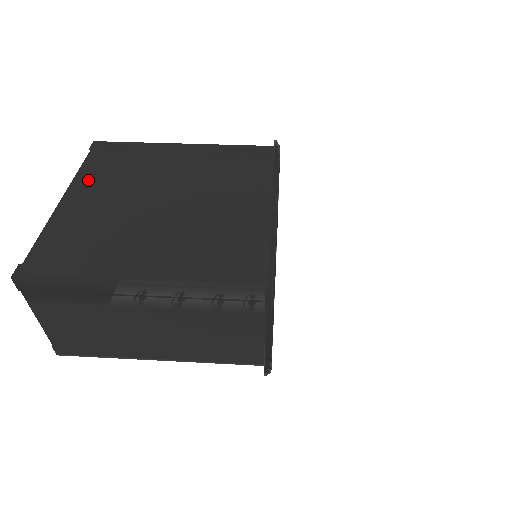
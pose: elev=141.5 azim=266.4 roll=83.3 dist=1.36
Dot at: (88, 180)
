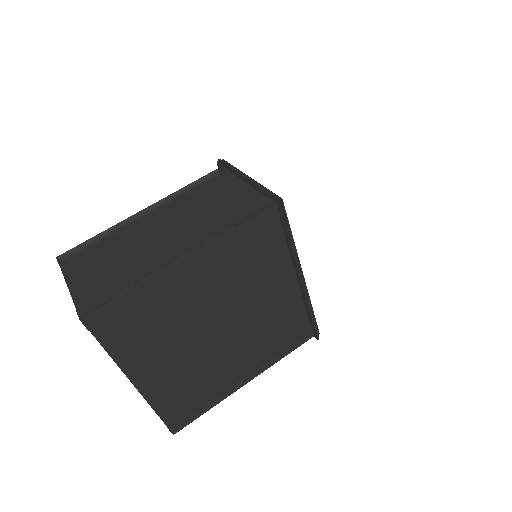
Dot at: (132, 355)
